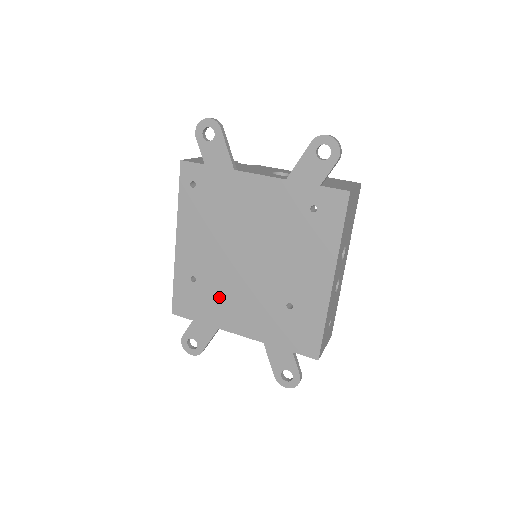
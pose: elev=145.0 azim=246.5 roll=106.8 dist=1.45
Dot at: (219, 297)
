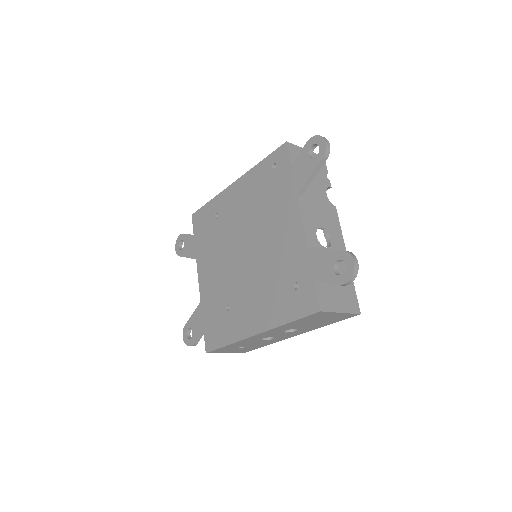
Dot at: (214, 245)
